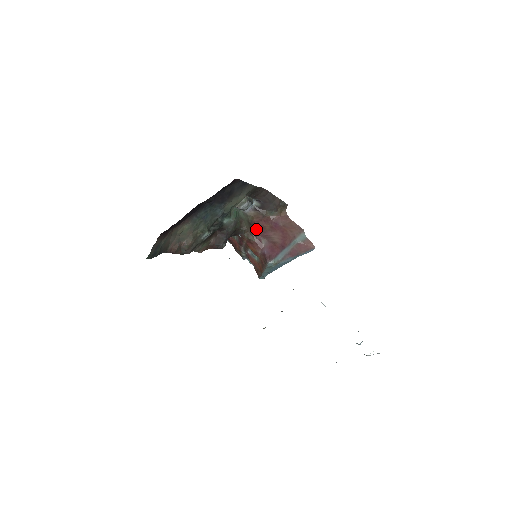
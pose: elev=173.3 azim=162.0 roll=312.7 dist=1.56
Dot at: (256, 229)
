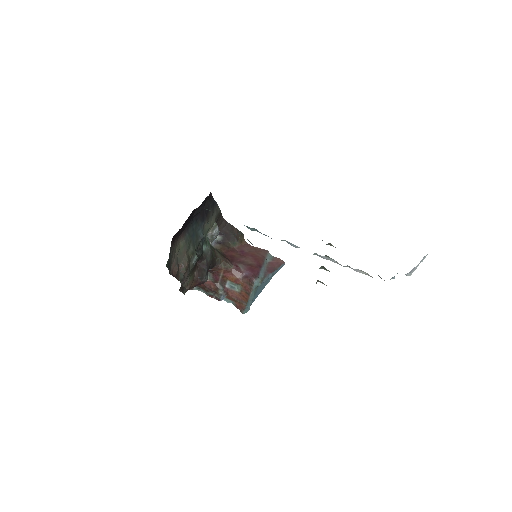
Dot at: (228, 258)
